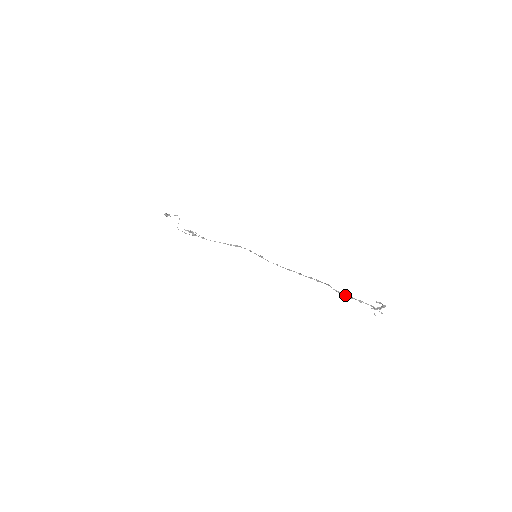
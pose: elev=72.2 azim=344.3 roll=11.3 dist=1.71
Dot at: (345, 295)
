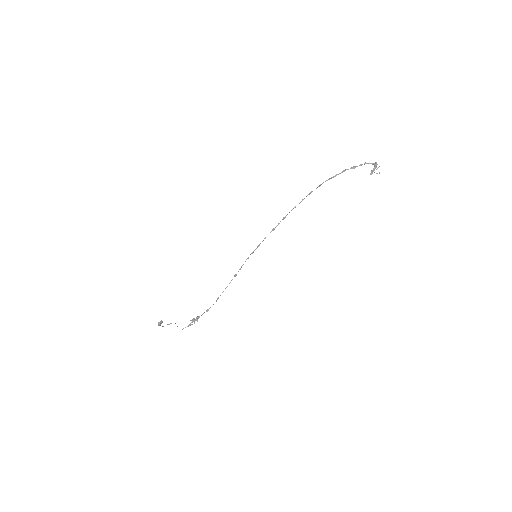
Dot at: (338, 174)
